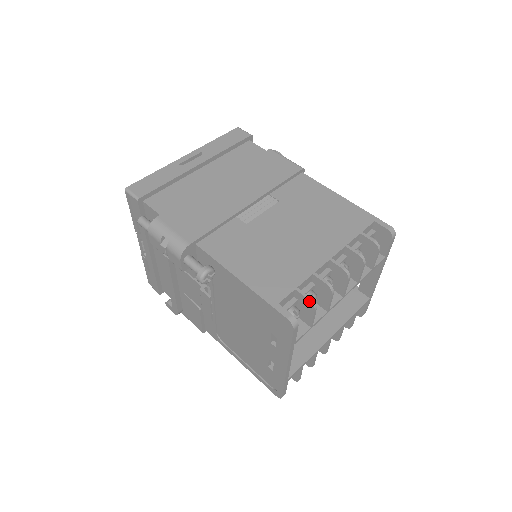
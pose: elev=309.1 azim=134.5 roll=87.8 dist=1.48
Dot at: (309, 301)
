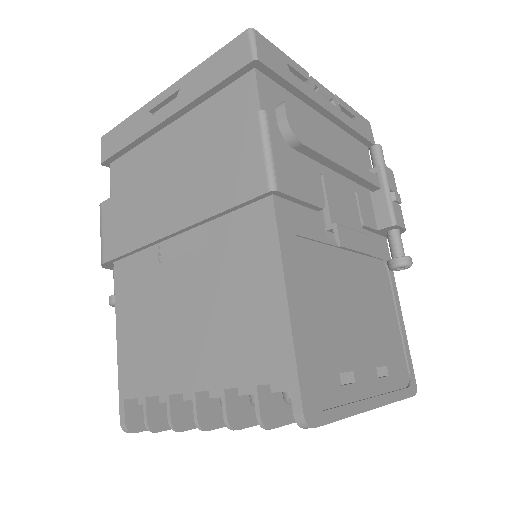
Dot at: (145, 423)
